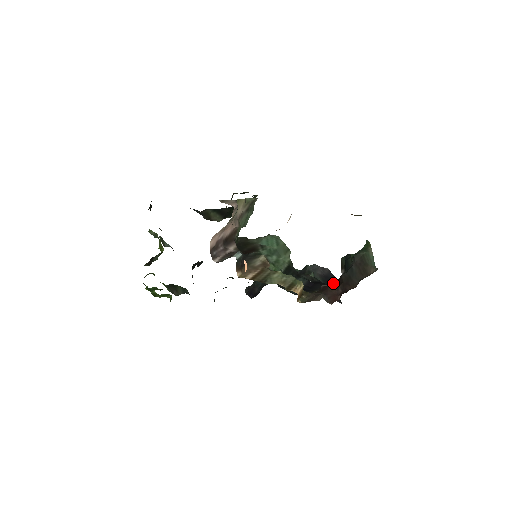
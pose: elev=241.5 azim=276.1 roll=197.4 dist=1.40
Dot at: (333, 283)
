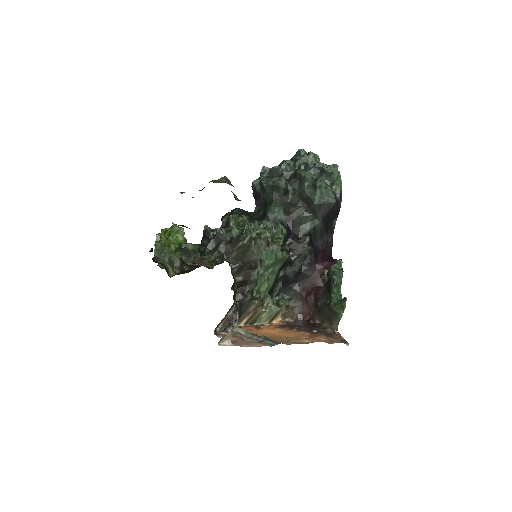
Dot at: (311, 298)
